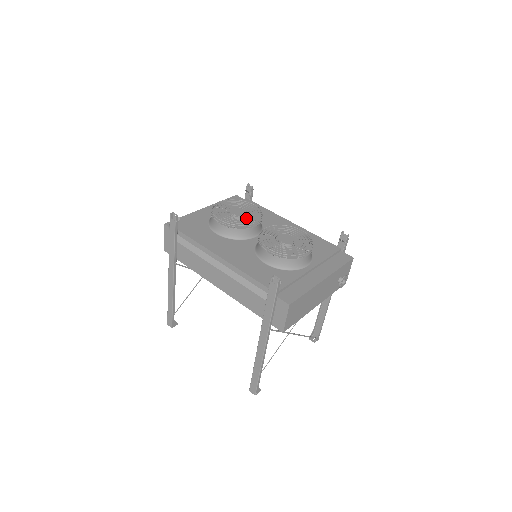
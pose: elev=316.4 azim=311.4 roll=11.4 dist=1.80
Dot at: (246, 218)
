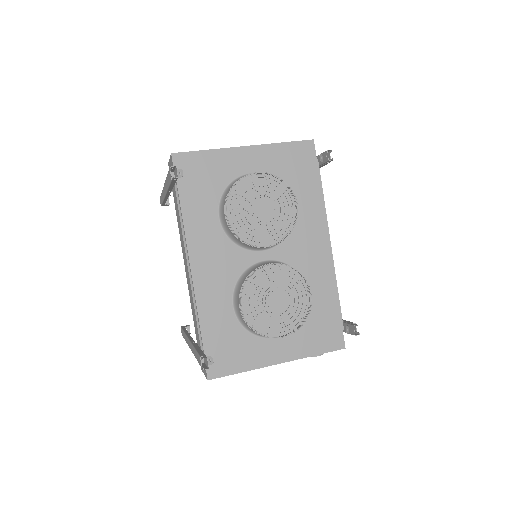
Dot at: (267, 224)
